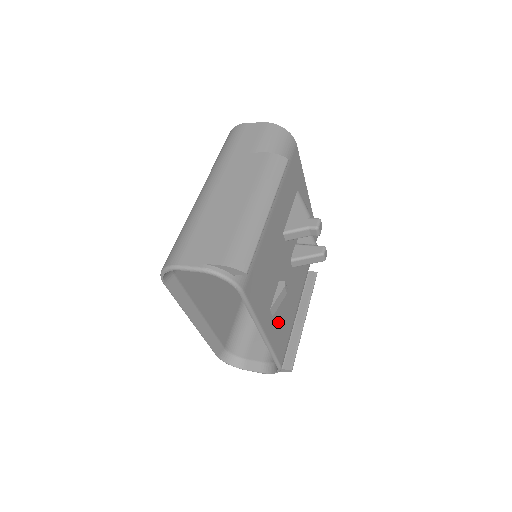
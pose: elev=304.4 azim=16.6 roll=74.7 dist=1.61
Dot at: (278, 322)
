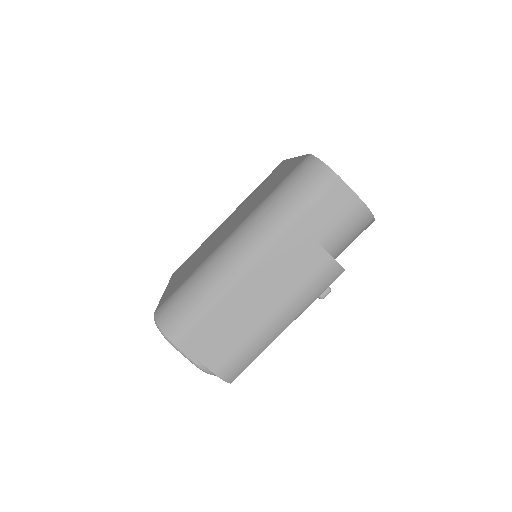
Dot at: occluded
